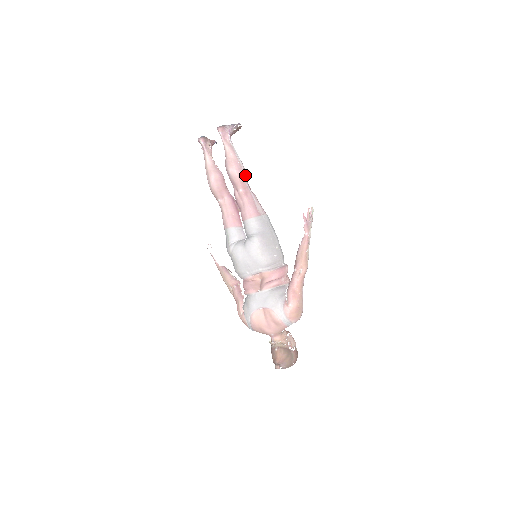
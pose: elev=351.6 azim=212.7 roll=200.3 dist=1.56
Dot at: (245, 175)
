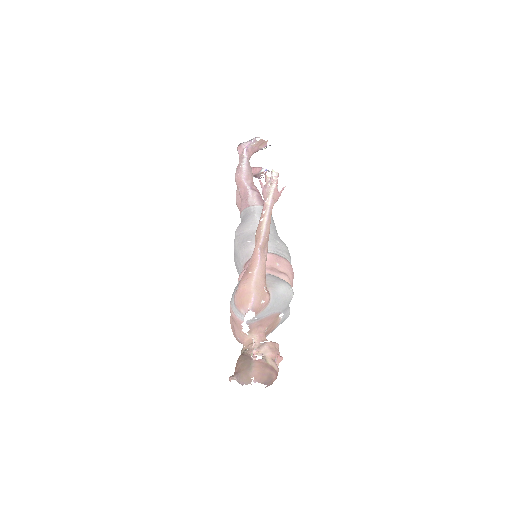
Dot at: (245, 176)
